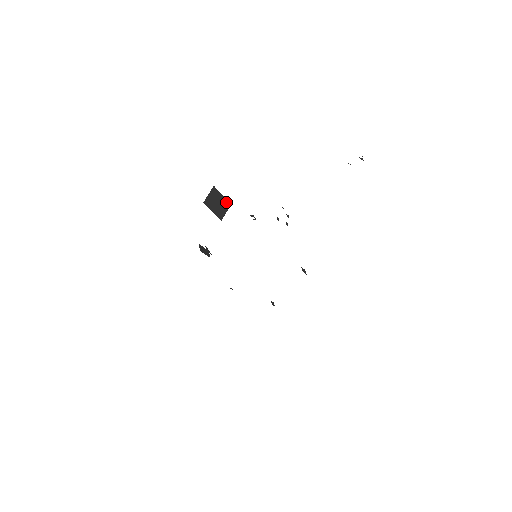
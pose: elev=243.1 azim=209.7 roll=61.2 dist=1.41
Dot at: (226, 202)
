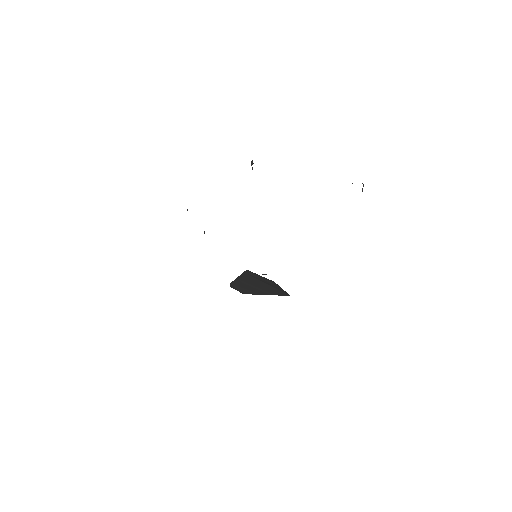
Dot at: occluded
